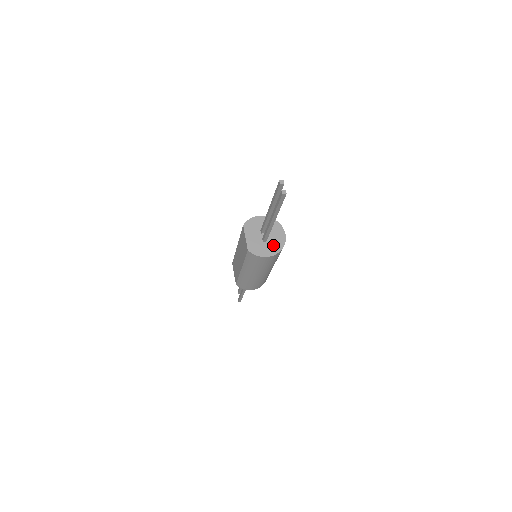
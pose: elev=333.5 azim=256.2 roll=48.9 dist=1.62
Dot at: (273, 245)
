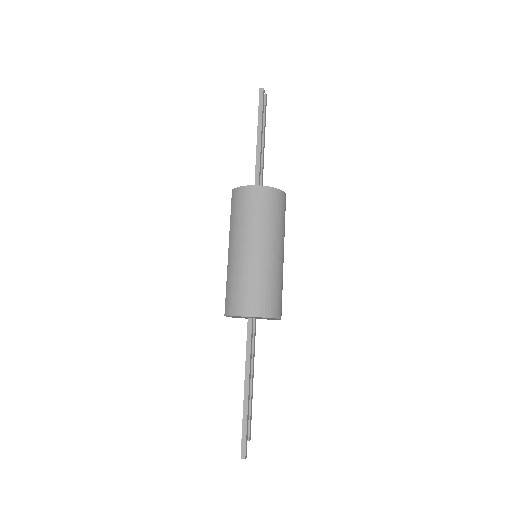
Dot at: occluded
